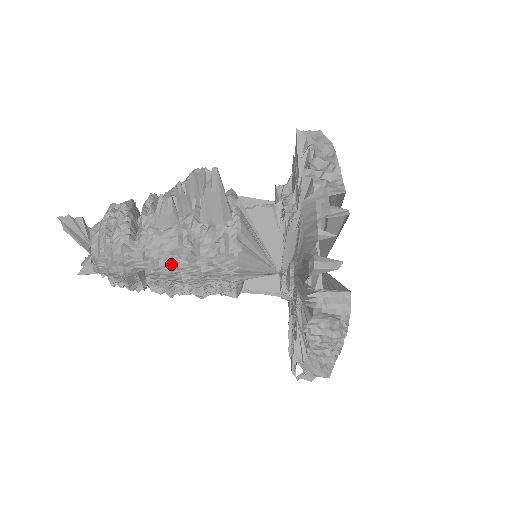
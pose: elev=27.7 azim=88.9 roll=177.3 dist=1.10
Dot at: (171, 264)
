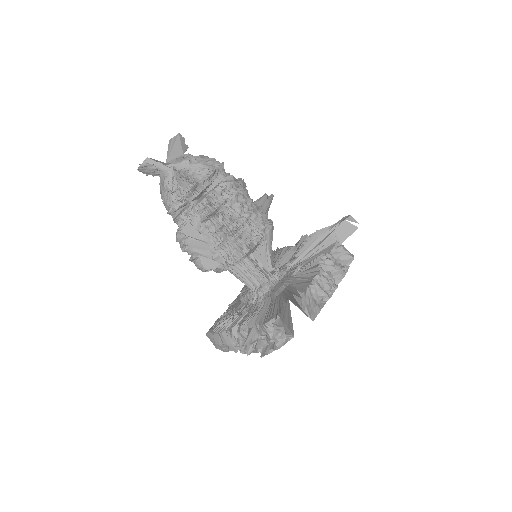
Dot at: (240, 192)
